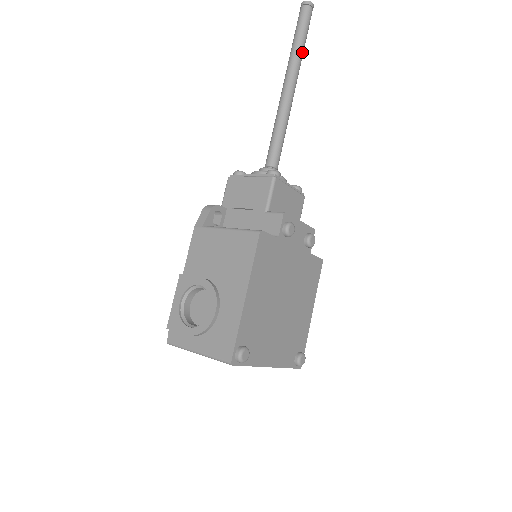
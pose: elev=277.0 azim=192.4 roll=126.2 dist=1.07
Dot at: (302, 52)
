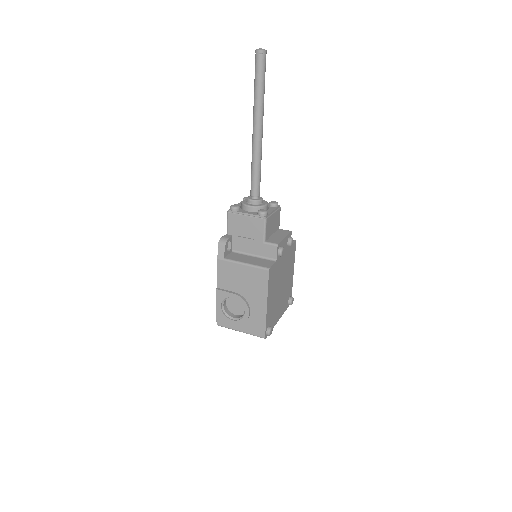
Dot at: occluded
